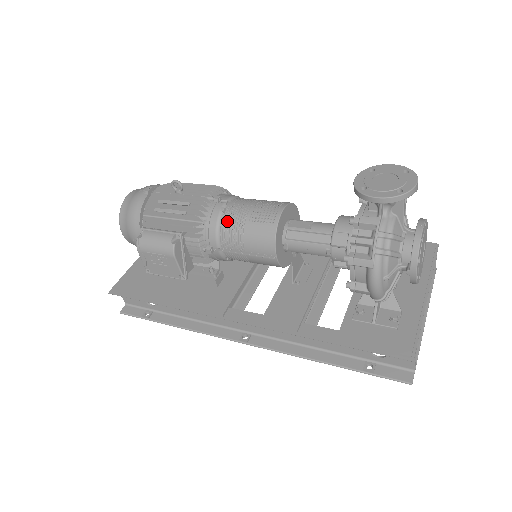
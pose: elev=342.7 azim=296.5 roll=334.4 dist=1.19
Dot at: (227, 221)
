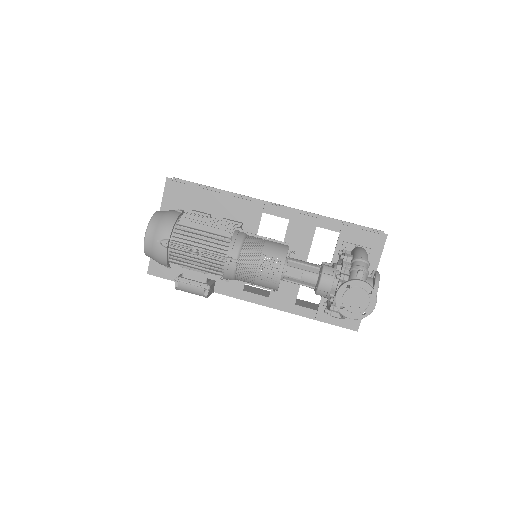
Dot at: (240, 276)
